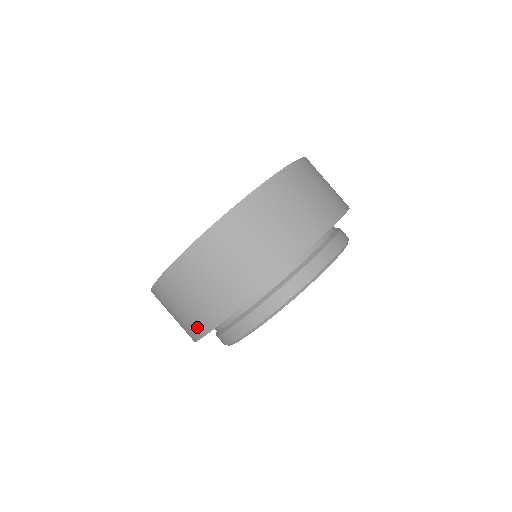
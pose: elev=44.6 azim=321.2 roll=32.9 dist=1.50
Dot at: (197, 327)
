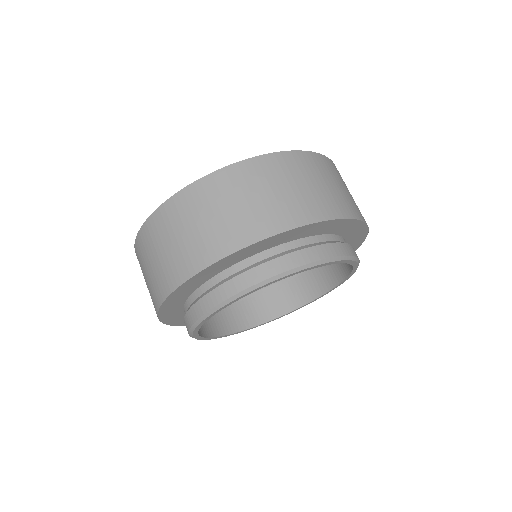
Dot at: (206, 252)
